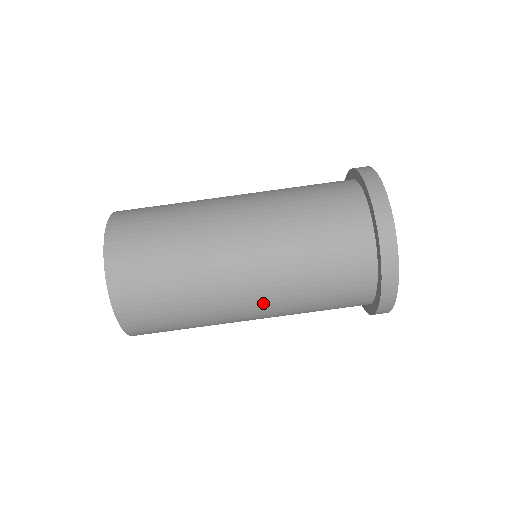
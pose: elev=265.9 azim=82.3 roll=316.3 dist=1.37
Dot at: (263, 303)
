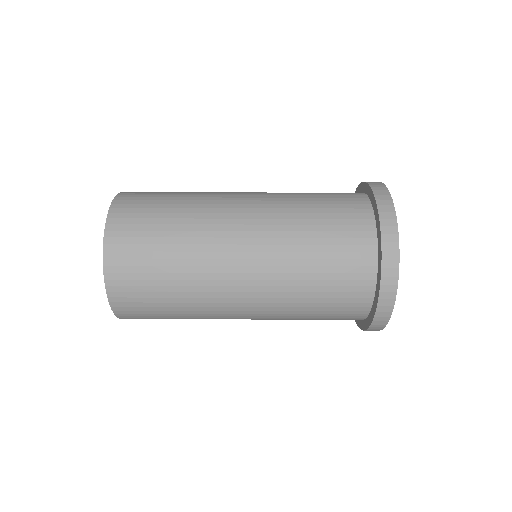
Dot at: (257, 296)
